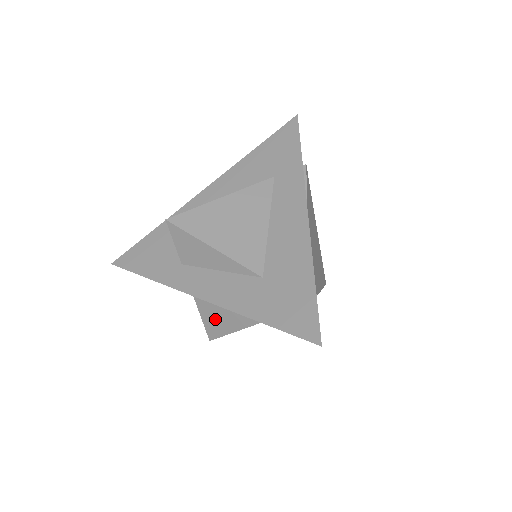
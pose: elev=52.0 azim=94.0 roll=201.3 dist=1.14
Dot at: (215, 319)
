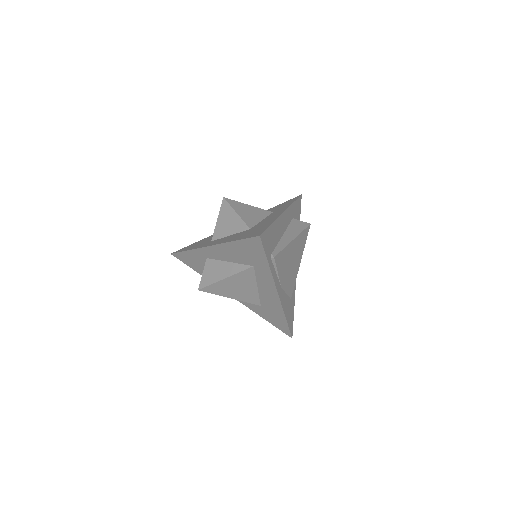
Dot at: occluded
